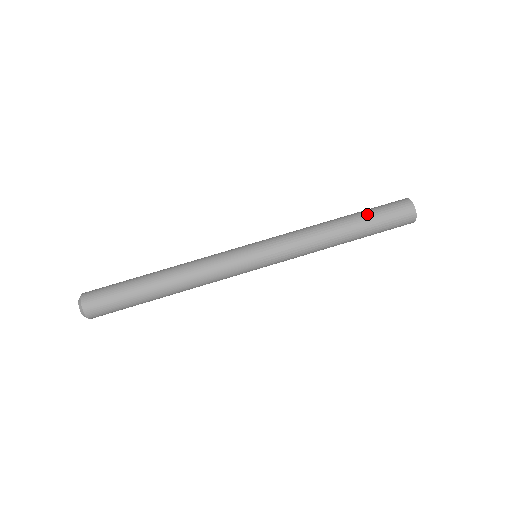
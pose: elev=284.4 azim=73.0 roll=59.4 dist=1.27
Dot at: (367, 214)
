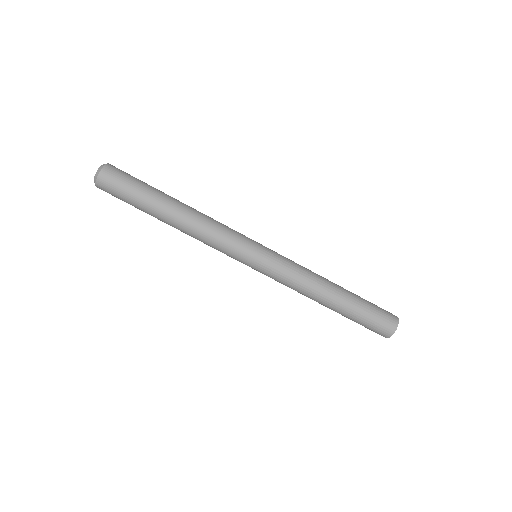
Dot at: (353, 316)
